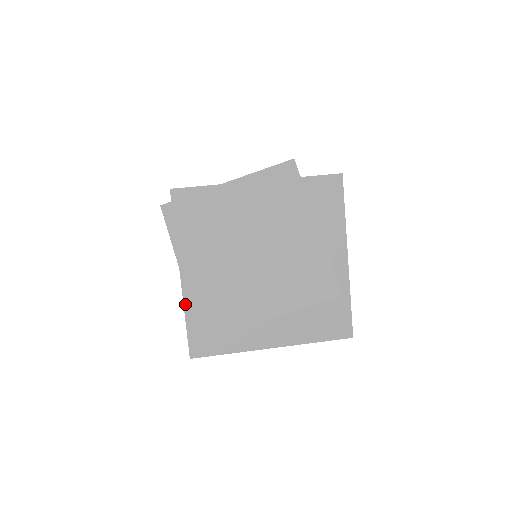
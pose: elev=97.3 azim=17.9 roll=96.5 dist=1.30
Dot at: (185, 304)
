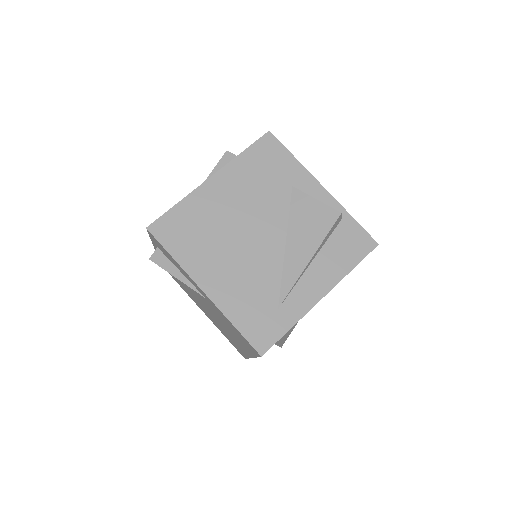
Dot at: (223, 312)
